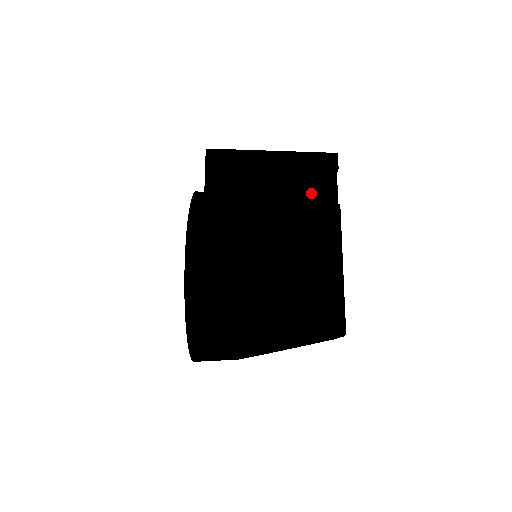
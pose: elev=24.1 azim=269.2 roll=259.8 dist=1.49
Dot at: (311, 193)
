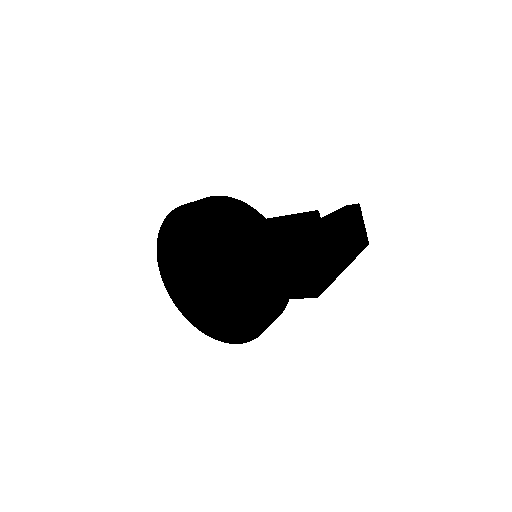
Dot at: occluded
